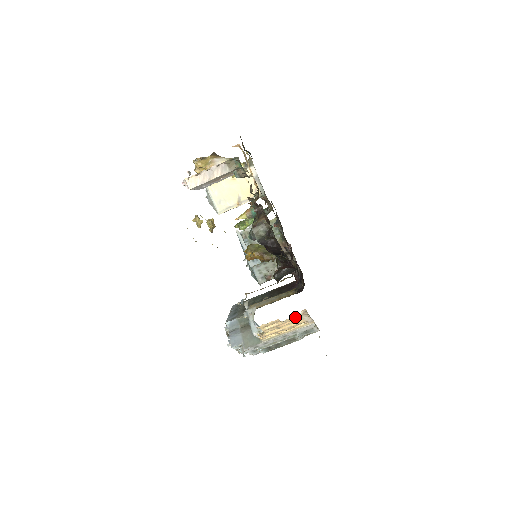
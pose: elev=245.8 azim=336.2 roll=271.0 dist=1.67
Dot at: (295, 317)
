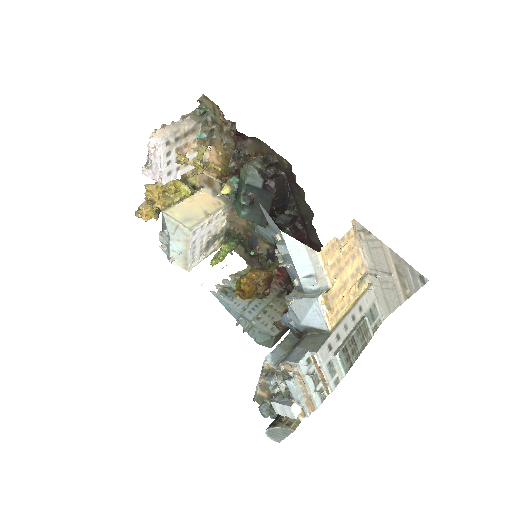
Dot at: (350, 235)
